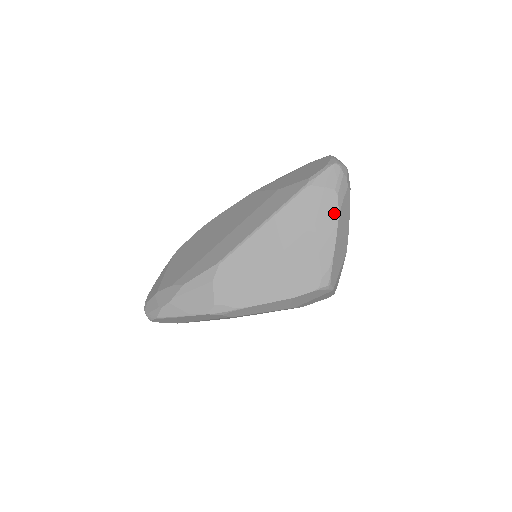
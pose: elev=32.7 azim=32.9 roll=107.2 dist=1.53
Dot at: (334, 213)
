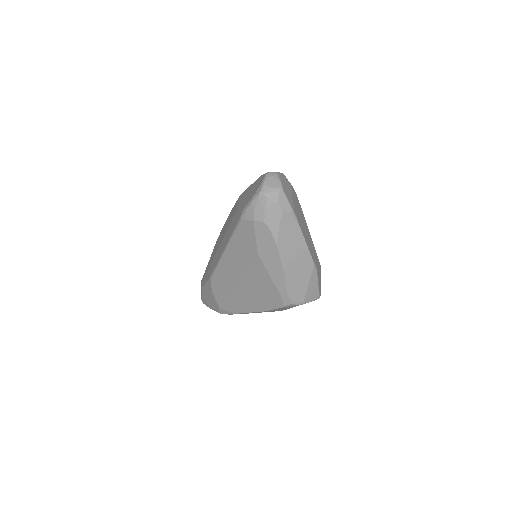
Dot at: (271, 243)
